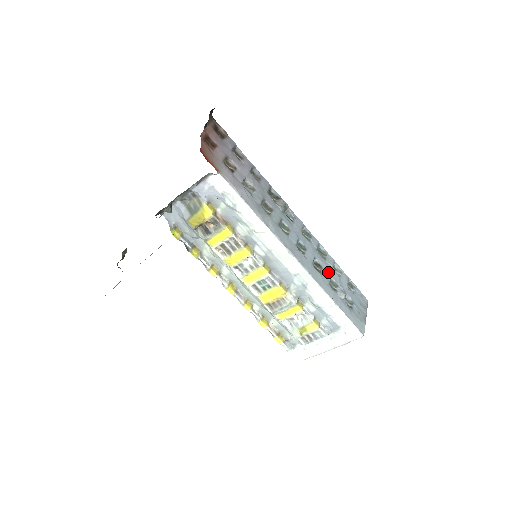
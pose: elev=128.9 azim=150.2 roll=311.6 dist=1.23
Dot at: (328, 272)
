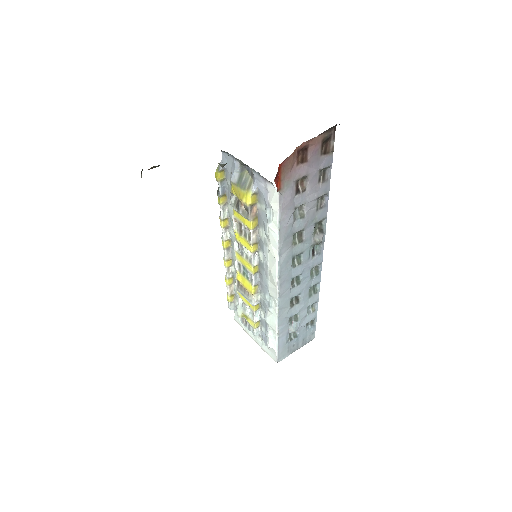
Dot at: (300, 308)
